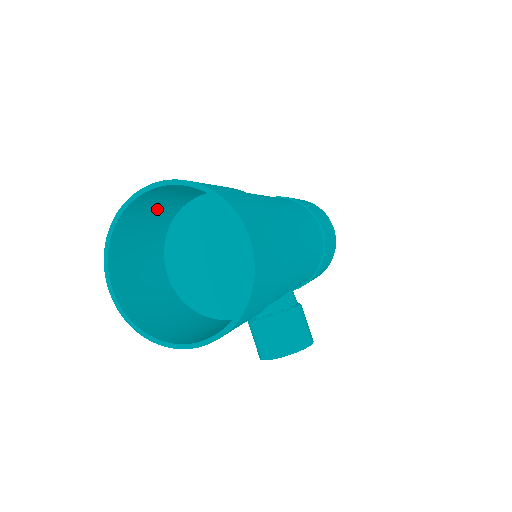
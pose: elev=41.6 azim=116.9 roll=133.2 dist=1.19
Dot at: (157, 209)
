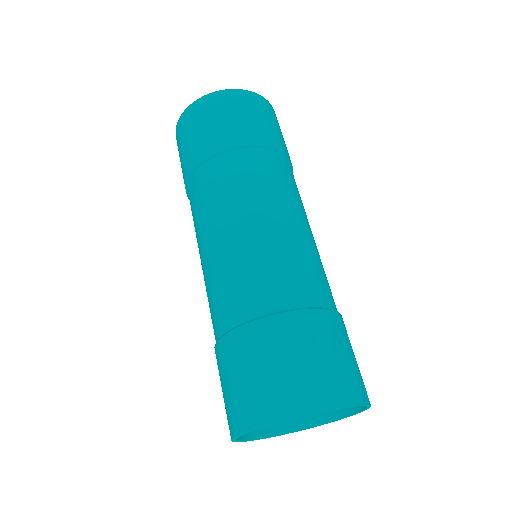
Dot at: (282, 361)
